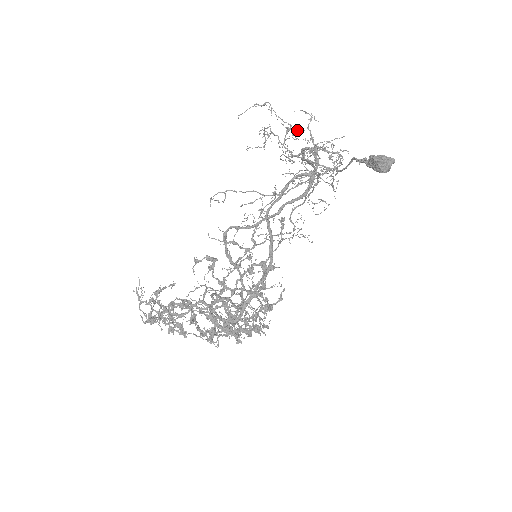
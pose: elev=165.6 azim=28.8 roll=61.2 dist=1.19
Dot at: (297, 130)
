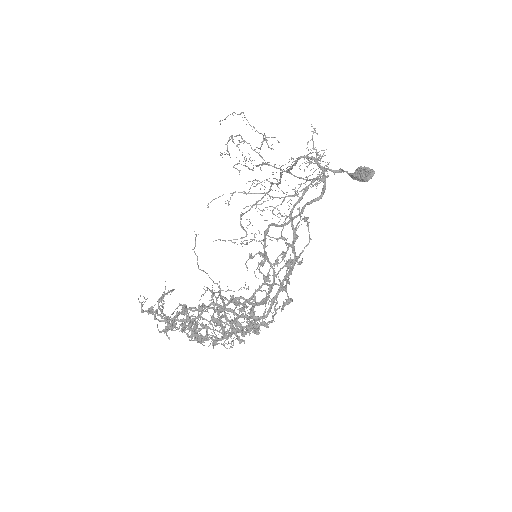
Dot at: (278, 141)
